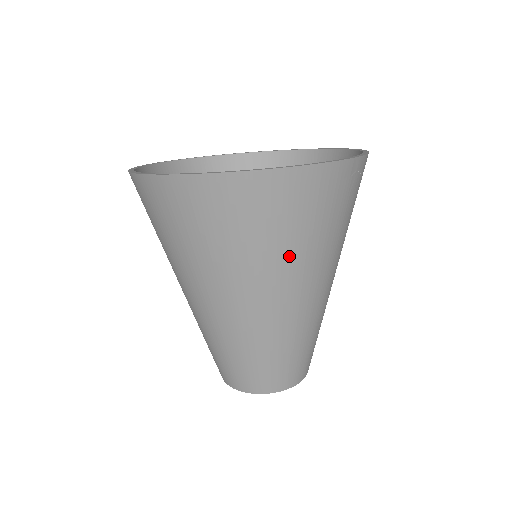
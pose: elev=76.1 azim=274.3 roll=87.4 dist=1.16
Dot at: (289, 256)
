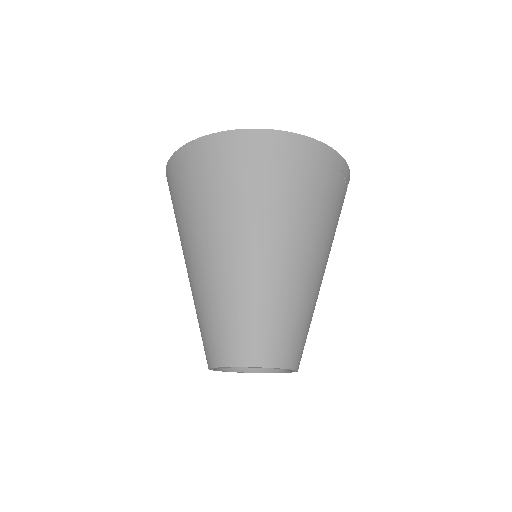
Dot at: (286, 208)
